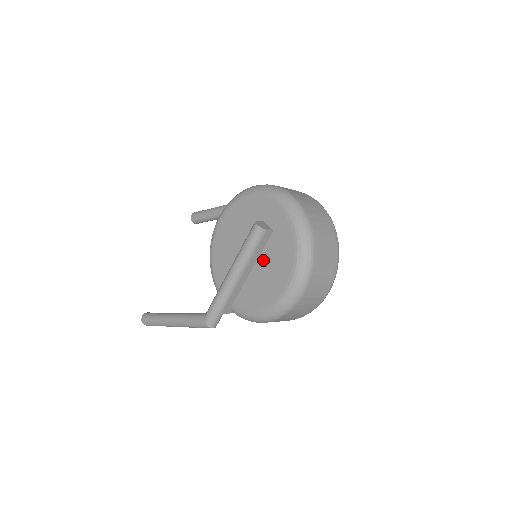
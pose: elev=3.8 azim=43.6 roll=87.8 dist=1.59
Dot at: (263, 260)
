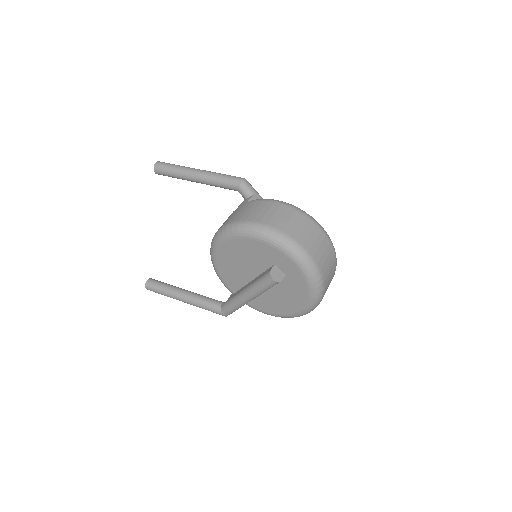
Dot at: (275, 288)
